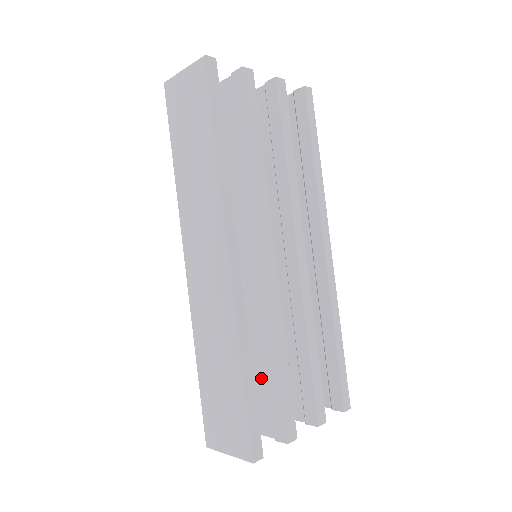
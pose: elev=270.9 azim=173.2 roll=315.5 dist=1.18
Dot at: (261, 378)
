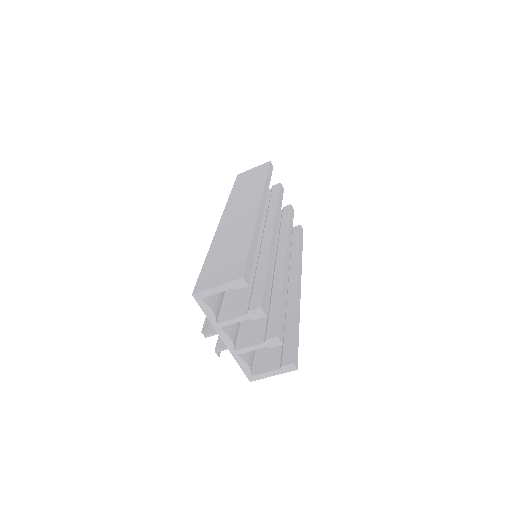
Dot at: (246, 287)
